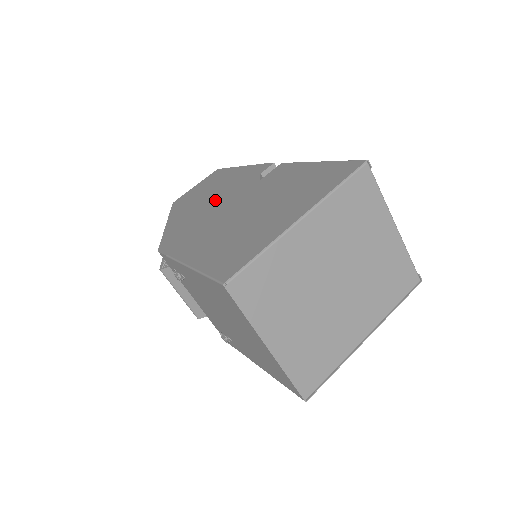
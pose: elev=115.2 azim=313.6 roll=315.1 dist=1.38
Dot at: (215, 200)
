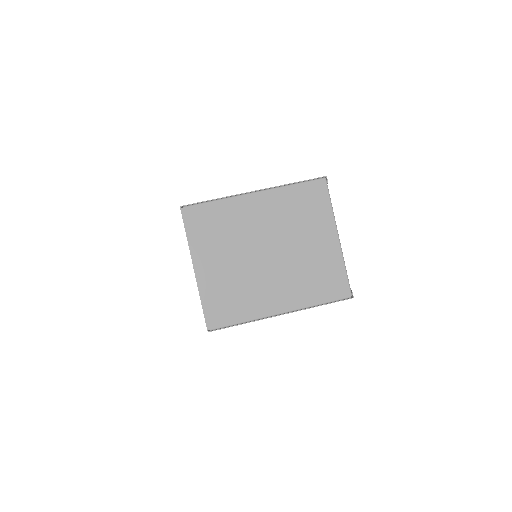
Dot at: occluded
